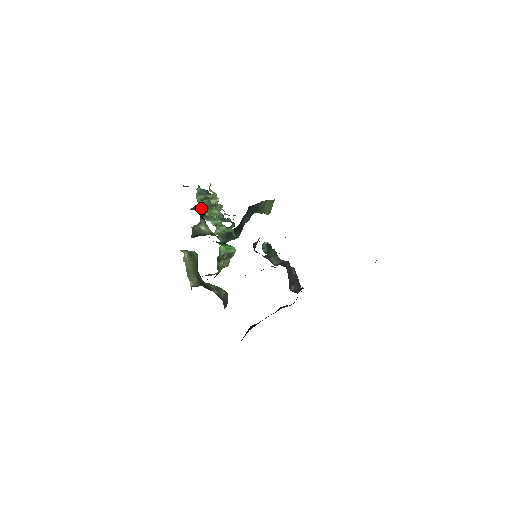
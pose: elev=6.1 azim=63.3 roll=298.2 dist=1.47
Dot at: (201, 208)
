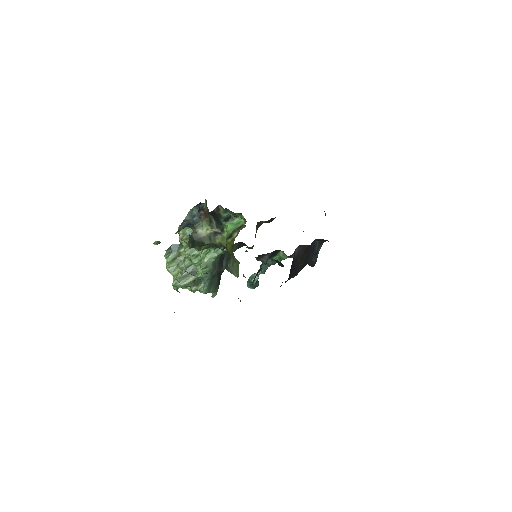
Dot at: (194, 213)
